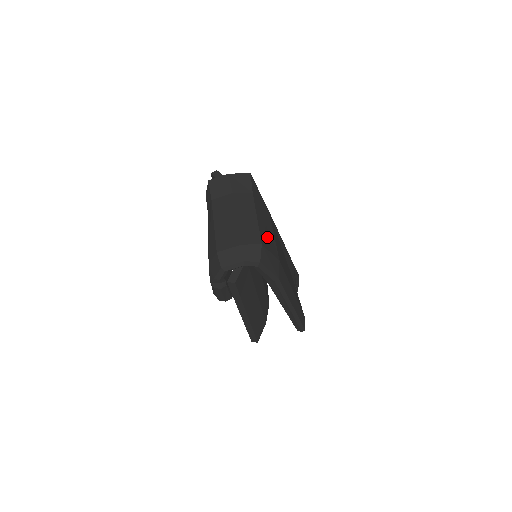
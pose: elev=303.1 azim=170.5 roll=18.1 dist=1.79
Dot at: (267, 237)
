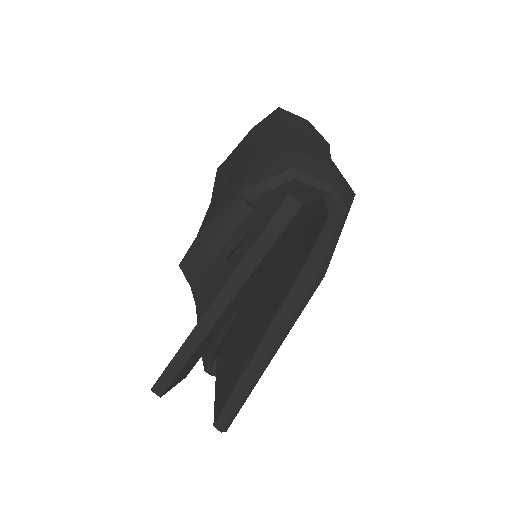
Dot at: occluded
